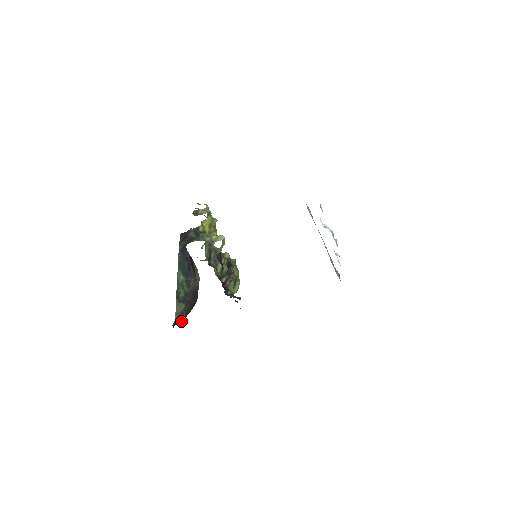
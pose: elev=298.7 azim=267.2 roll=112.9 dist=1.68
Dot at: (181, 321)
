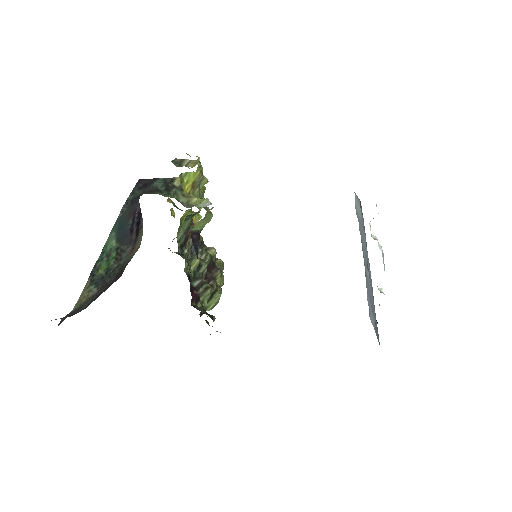
Dot at: (71, 315)
